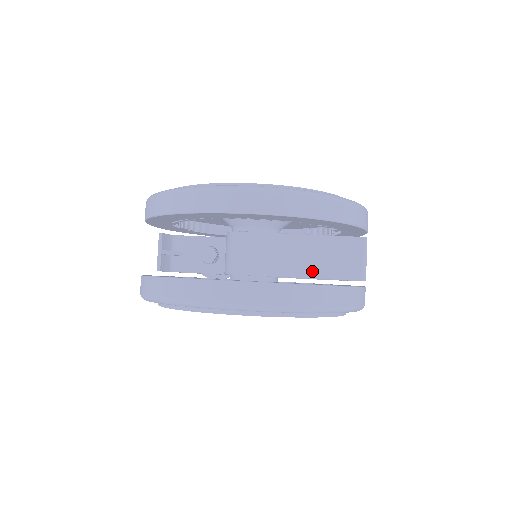
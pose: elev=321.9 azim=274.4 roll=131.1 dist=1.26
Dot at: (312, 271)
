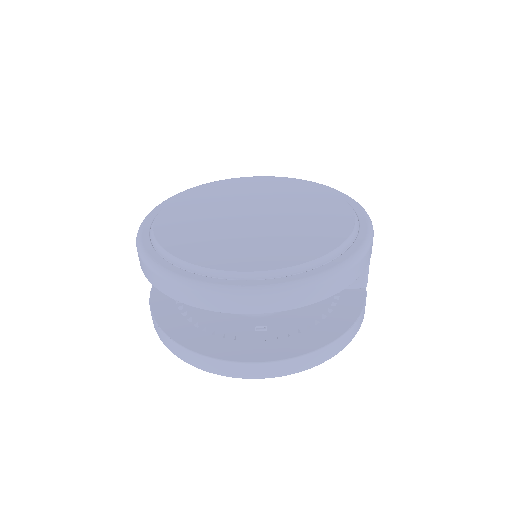
Dot at: occluded
